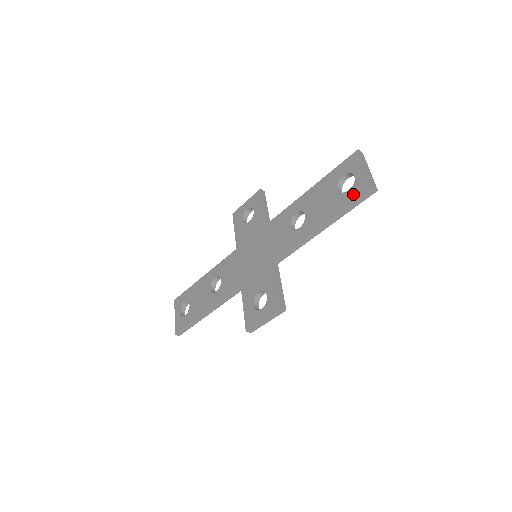
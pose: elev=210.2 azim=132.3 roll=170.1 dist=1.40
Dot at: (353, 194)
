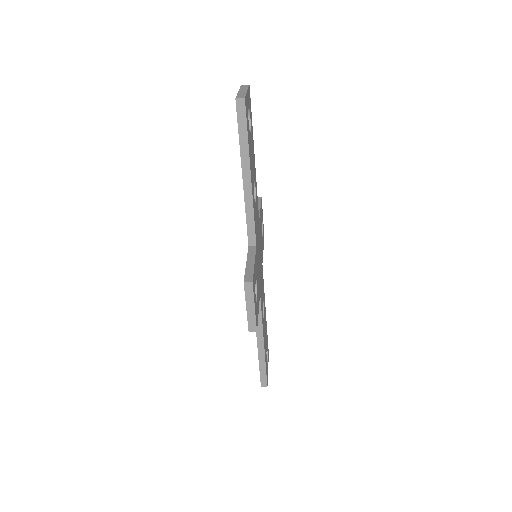
Dot at: occluded
